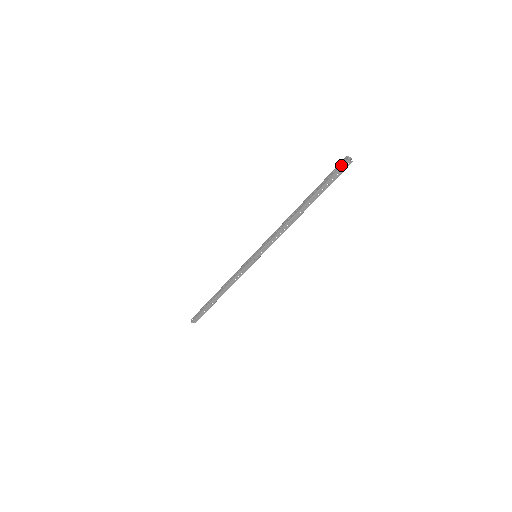
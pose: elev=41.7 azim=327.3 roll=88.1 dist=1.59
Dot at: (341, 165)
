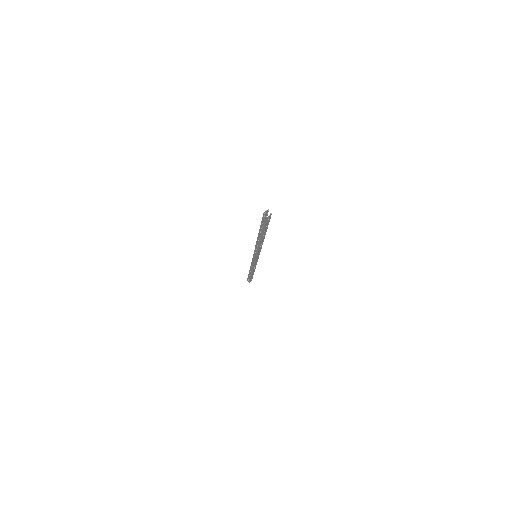
Dot at: (265, 220)
